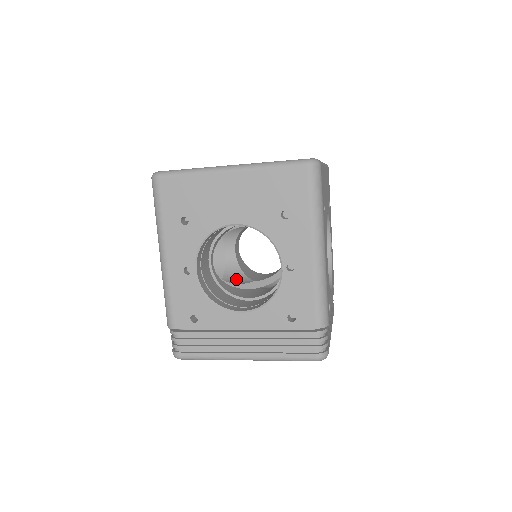
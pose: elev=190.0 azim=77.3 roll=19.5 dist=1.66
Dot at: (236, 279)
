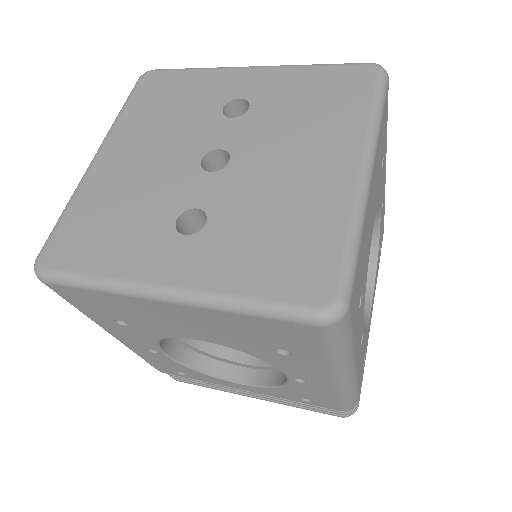
Dot at: occluded
